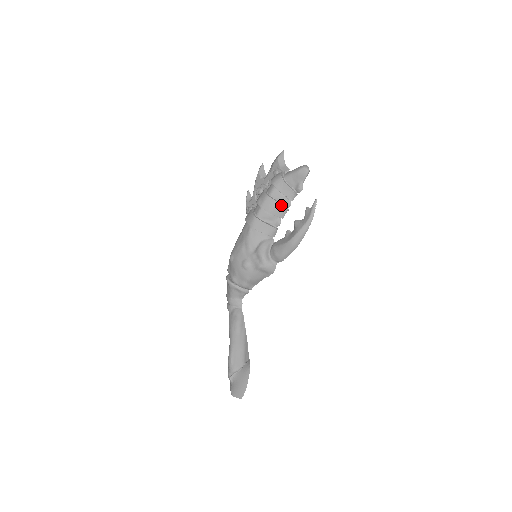
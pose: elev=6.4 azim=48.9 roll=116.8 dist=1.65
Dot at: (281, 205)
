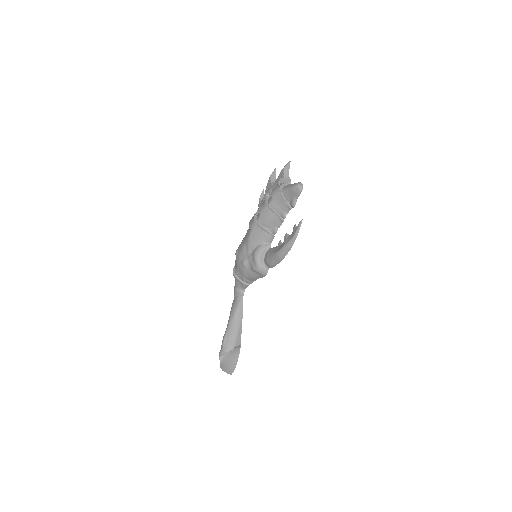
Dot at: (277, 216)
